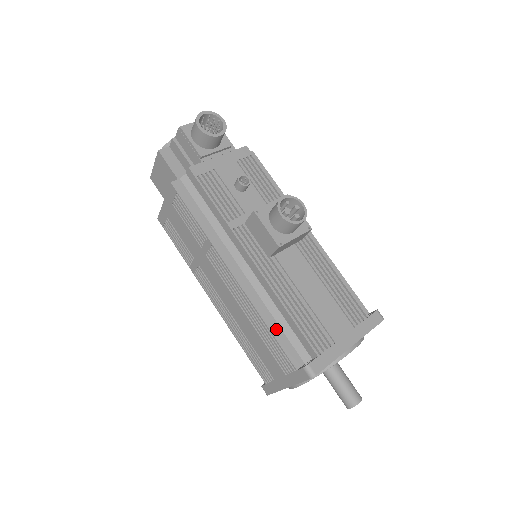
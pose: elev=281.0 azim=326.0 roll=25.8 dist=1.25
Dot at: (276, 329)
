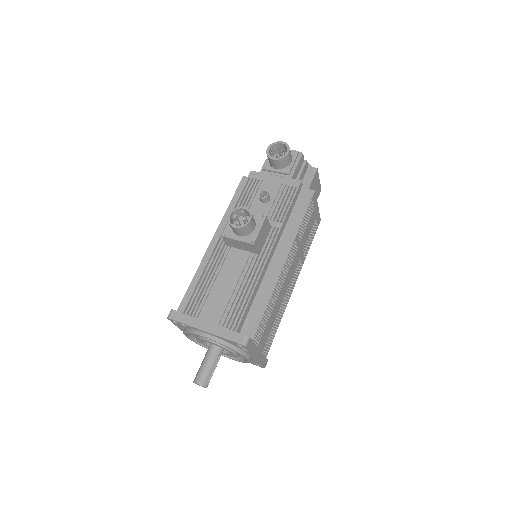
Dot at: occluded
